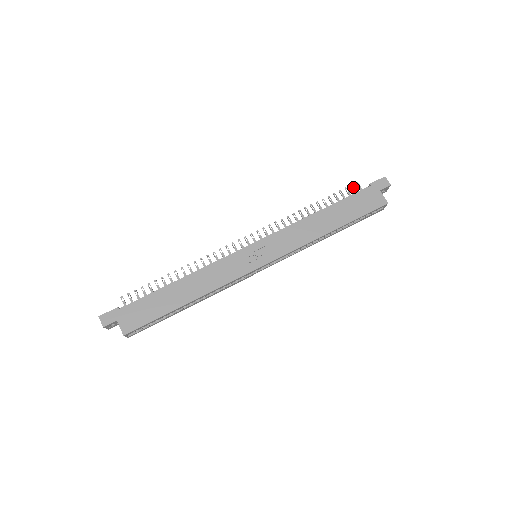
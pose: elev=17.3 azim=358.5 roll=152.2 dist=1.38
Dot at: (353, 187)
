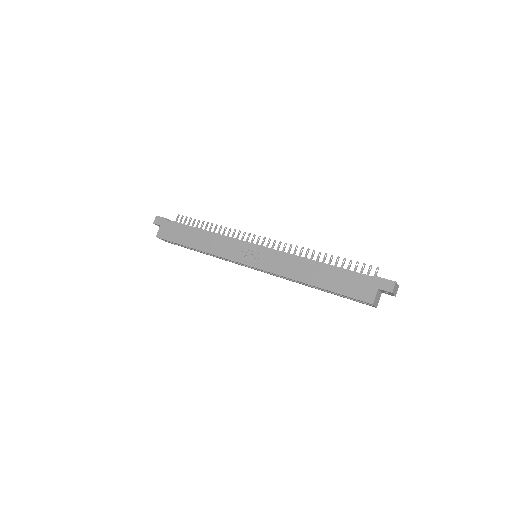
Dot at: (371, 268)
